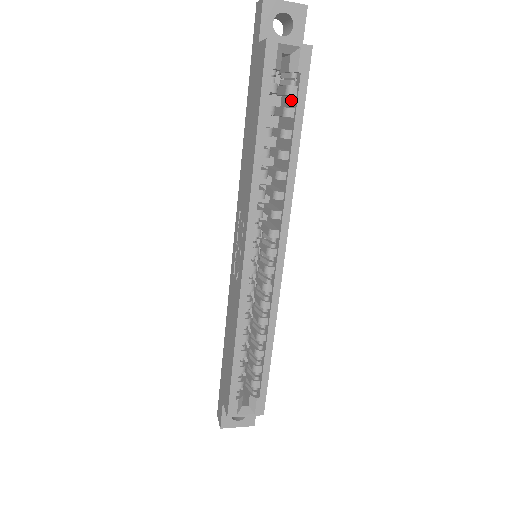
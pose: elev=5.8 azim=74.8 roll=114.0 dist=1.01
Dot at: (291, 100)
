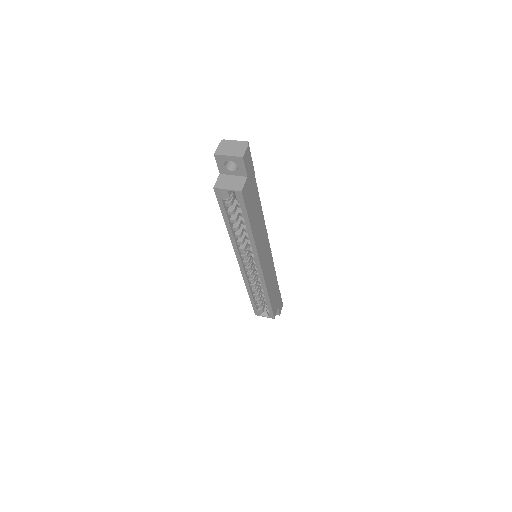
Dot at: occluded
